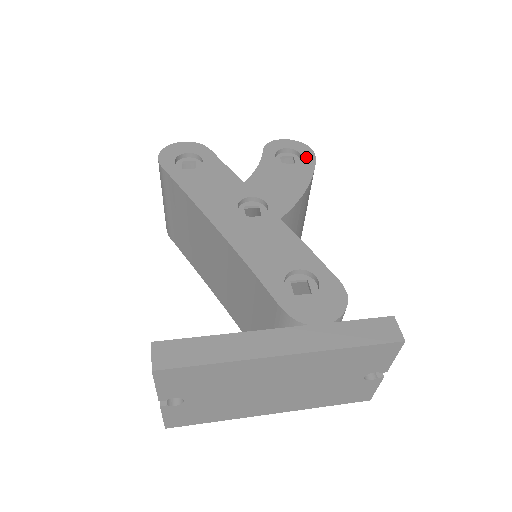
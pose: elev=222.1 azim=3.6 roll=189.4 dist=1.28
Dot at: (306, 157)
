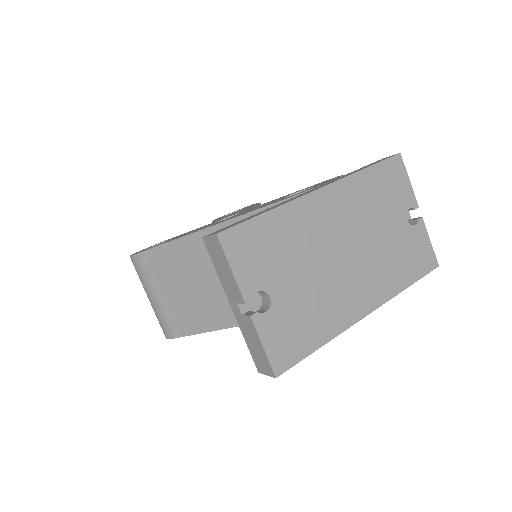
Dot at: occluded
